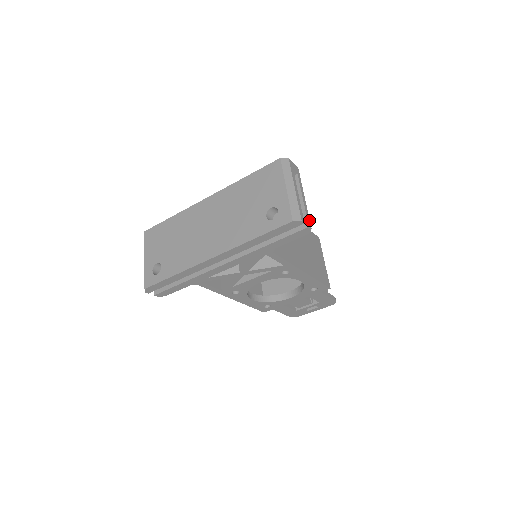
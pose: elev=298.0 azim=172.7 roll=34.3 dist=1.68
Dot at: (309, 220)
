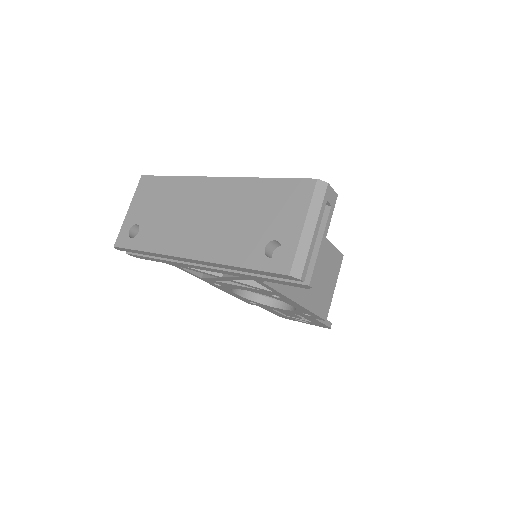
Dot at: (315, 275)
